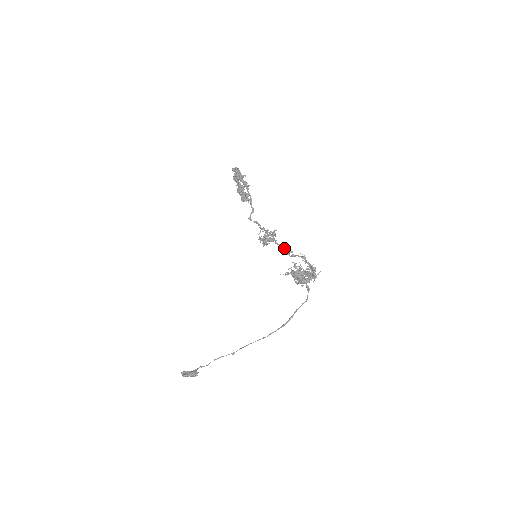
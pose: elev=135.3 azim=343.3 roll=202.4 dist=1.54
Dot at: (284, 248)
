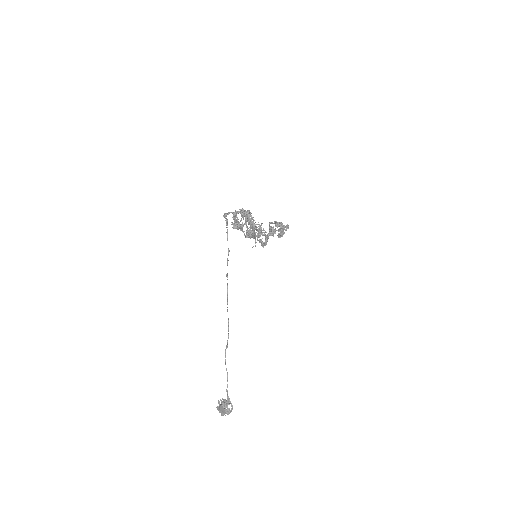
Dot at: occluded
